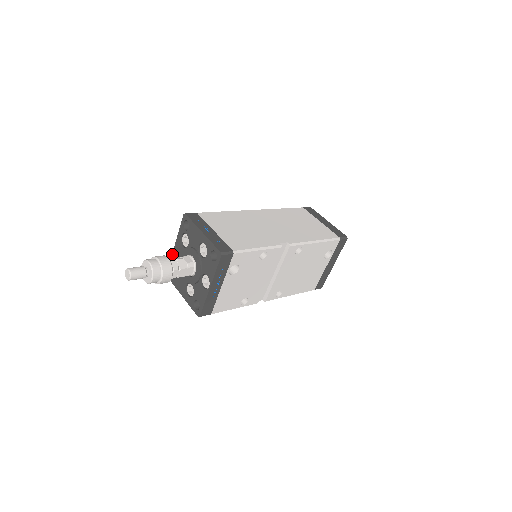
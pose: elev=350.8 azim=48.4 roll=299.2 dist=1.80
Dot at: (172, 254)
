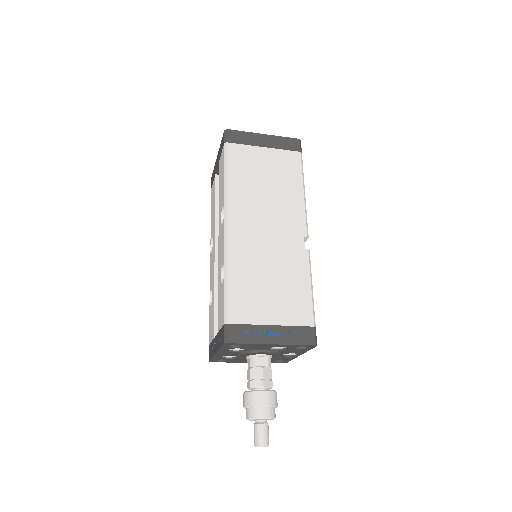
Dot at: (214, 357)
